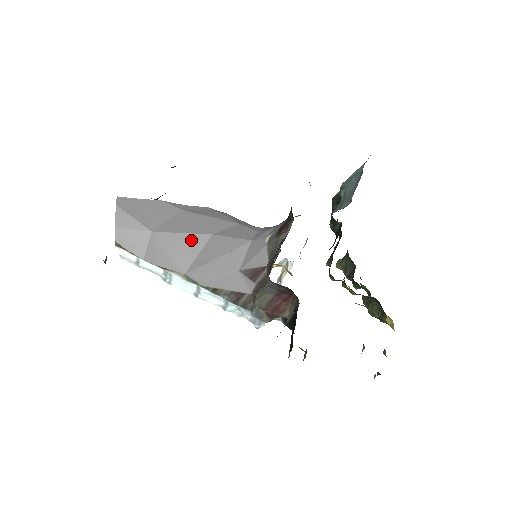
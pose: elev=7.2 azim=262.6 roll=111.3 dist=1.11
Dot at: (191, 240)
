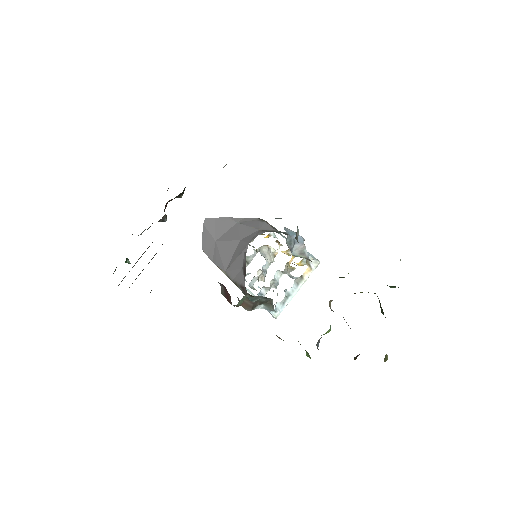
Dot at: (230, 246)
